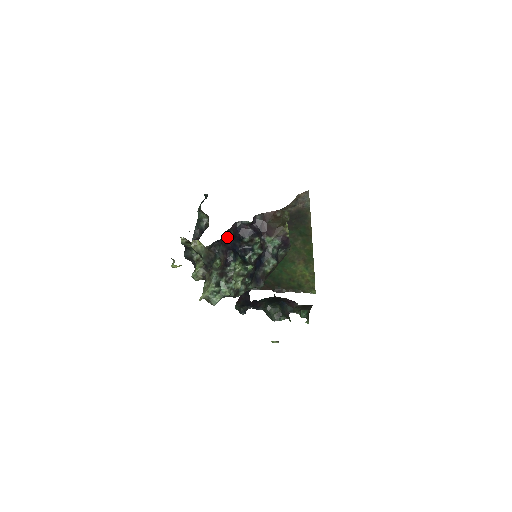
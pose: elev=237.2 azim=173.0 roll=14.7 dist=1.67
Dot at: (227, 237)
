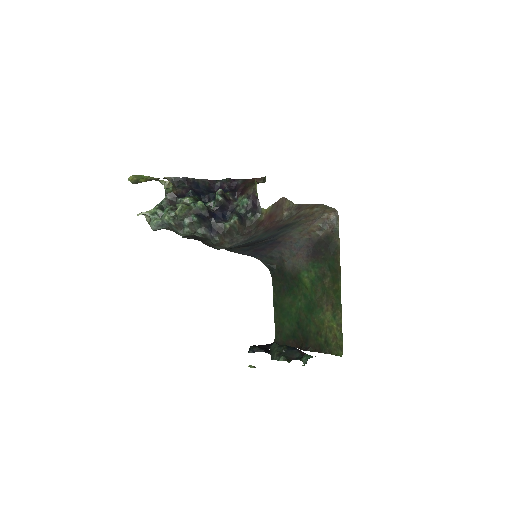
Dot at: (198, 184)
